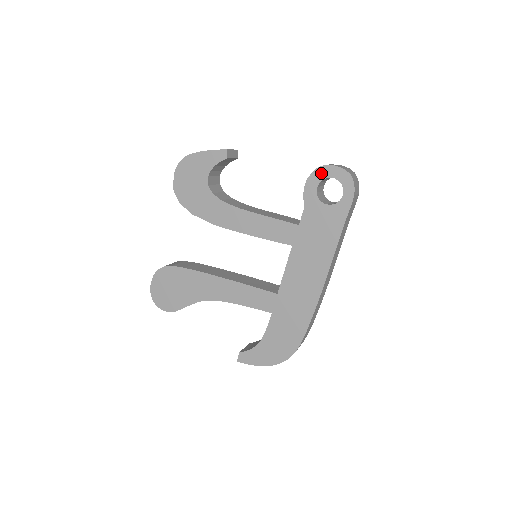
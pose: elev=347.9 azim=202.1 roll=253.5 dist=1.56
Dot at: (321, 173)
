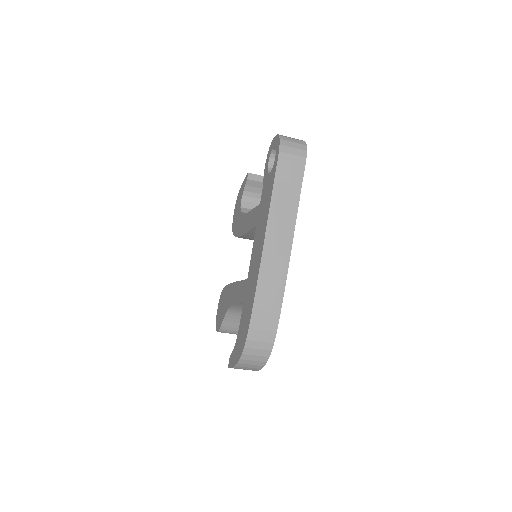
Dot at: (270, 149)
